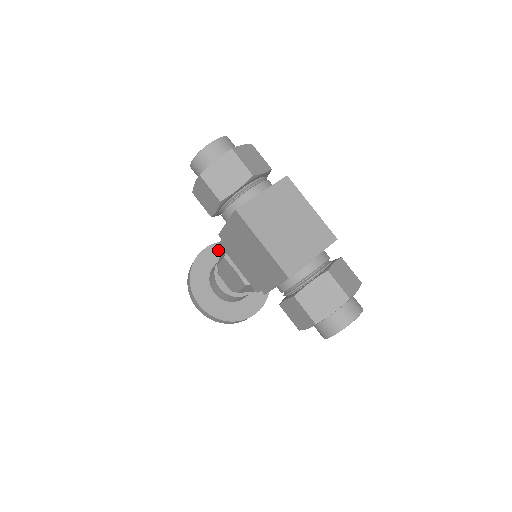
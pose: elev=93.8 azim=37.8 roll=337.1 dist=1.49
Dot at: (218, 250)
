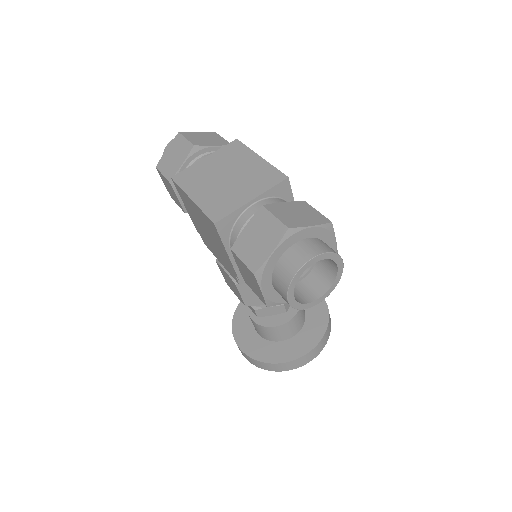
Dot at: occluded
